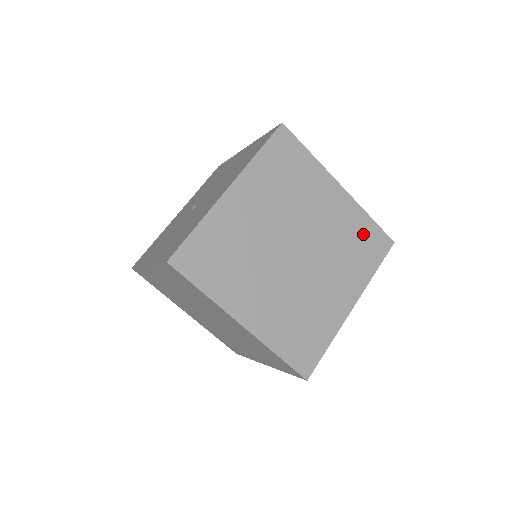
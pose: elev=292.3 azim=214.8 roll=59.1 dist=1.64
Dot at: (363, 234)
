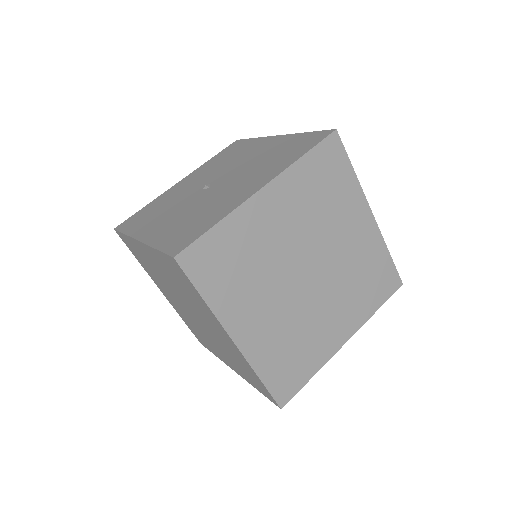
Dot at: (377, 269)
